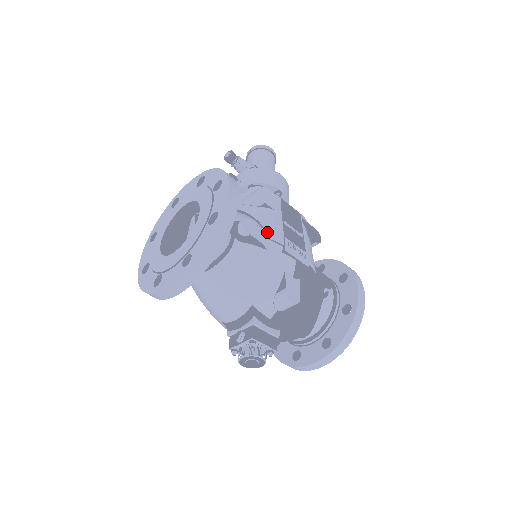
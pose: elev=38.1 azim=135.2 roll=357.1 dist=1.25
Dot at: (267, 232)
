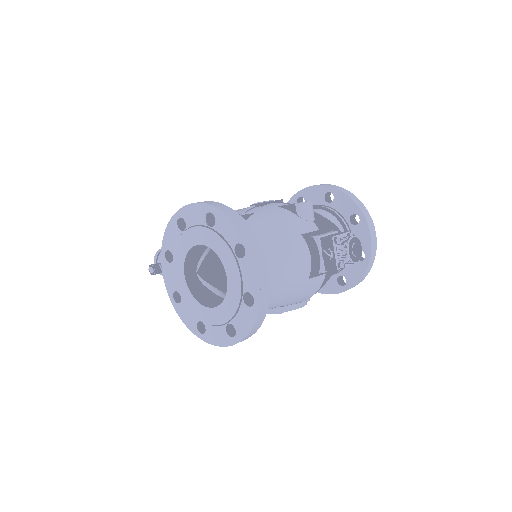
Dot at: (239, 213)
